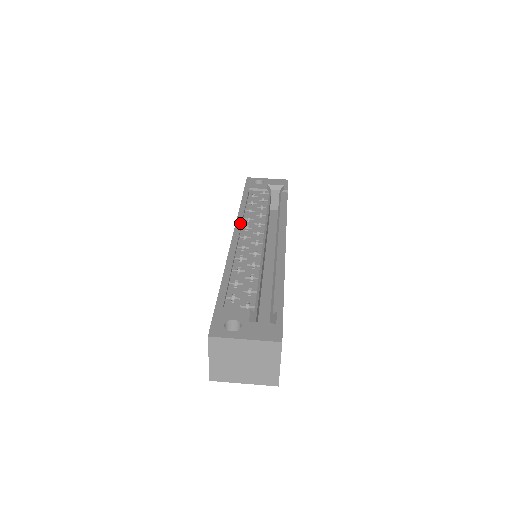
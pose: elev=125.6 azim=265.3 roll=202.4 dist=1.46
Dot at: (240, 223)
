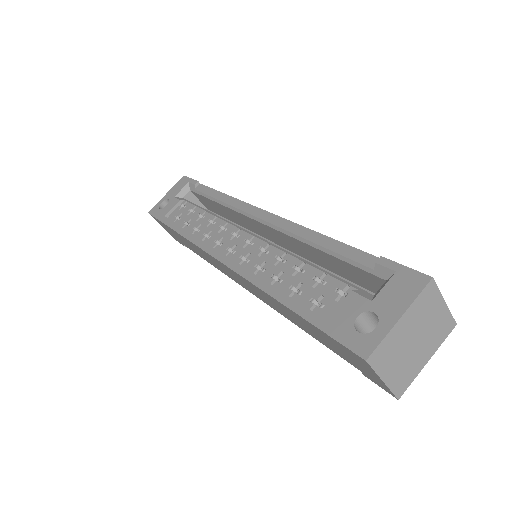
Dot at: (207, 246)
